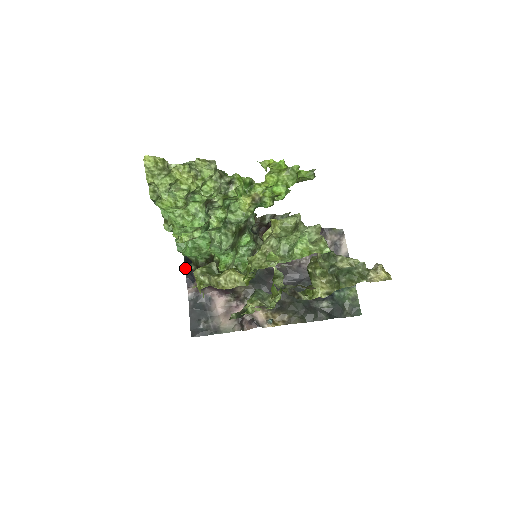
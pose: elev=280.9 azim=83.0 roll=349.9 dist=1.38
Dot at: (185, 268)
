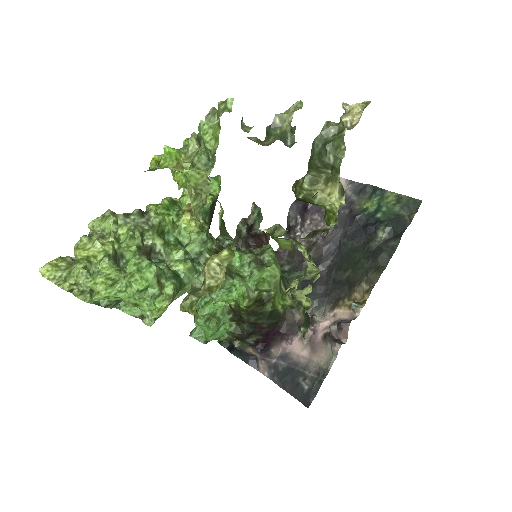
Dot at: (236, 356)
